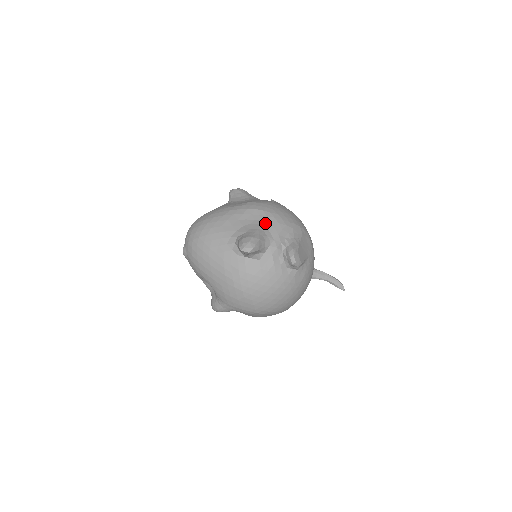
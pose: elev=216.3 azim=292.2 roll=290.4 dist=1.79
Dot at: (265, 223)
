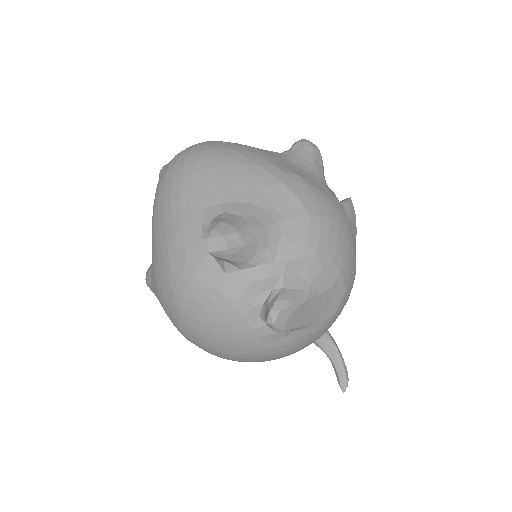
Dot at: (285, 226)
